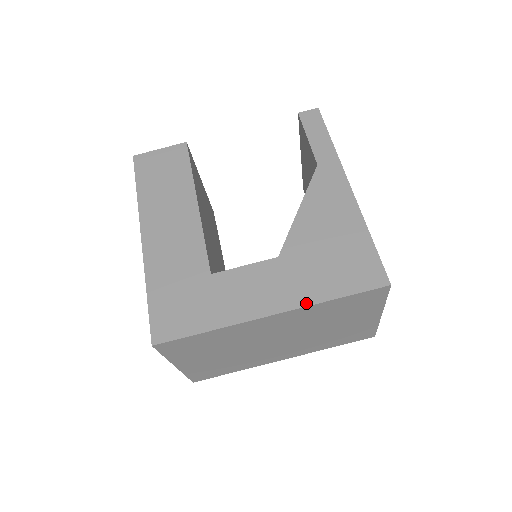
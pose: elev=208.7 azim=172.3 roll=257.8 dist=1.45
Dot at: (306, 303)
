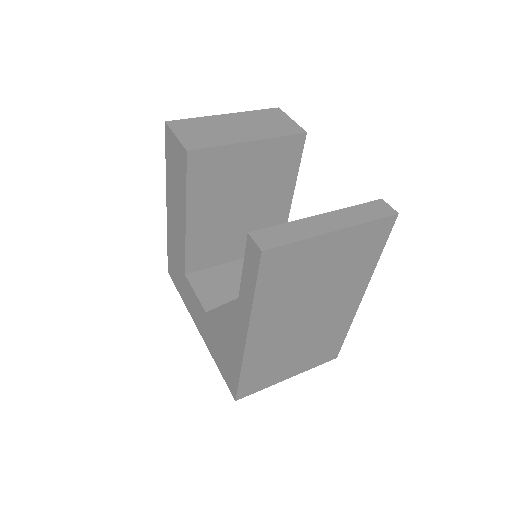
Dot at: (208, 347)
